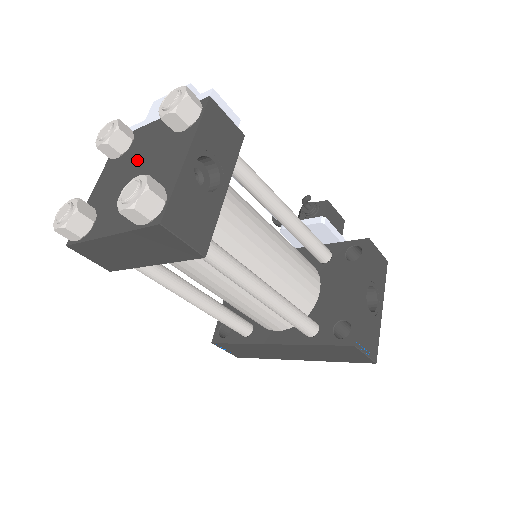
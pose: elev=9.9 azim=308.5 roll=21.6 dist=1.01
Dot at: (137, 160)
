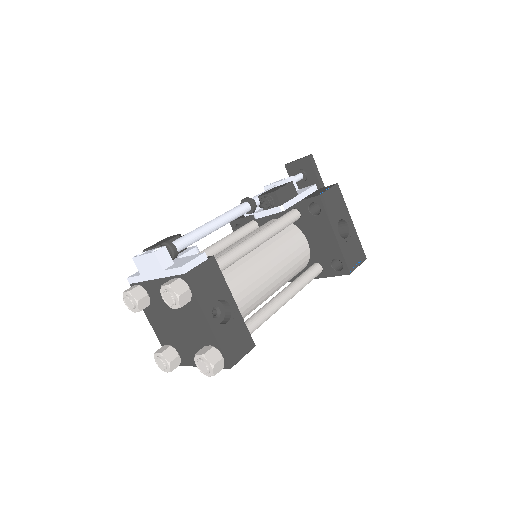
Dot at: (168, 314)
